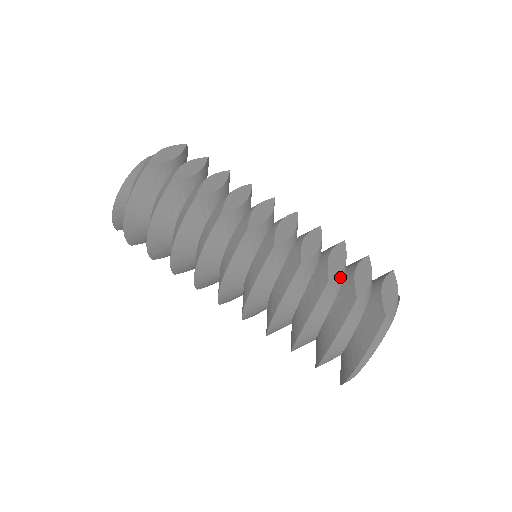
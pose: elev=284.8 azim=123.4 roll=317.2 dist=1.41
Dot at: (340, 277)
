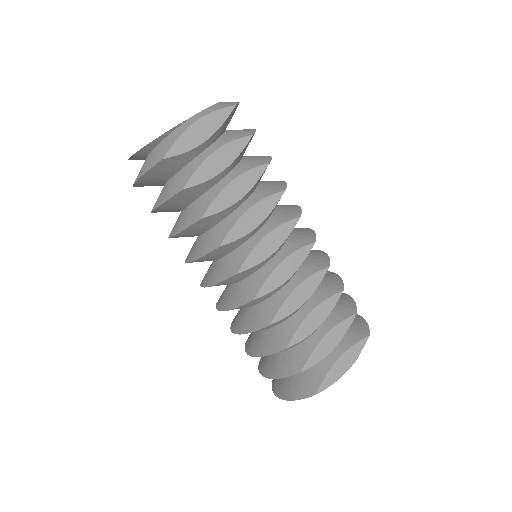
Dot at: (305, 338)
